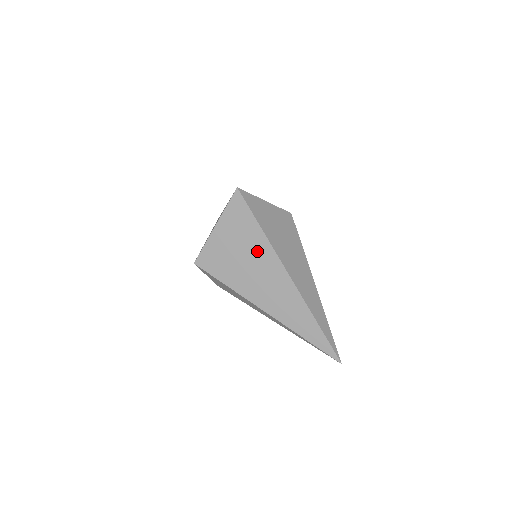
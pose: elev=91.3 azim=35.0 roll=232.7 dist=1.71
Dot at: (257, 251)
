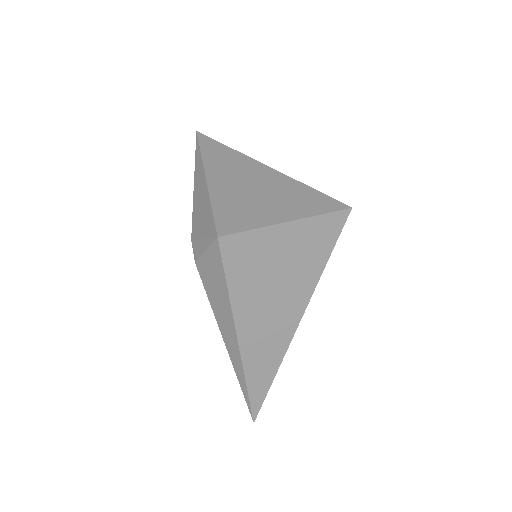
Dot at: (297, 282)
